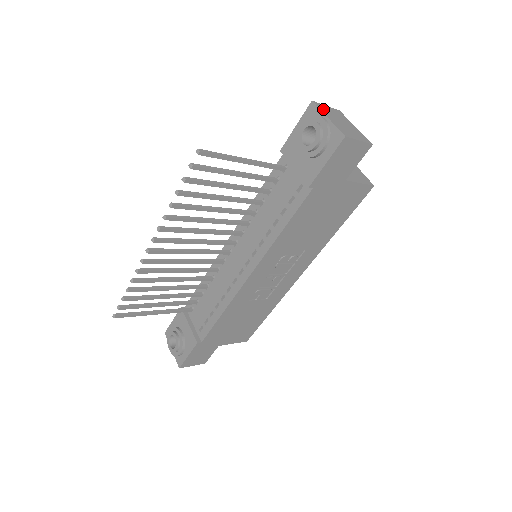
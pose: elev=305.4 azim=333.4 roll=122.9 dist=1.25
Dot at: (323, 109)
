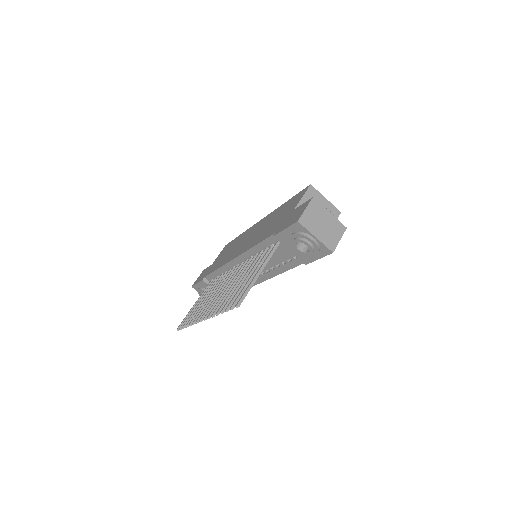
Dot at: (308, 224)
